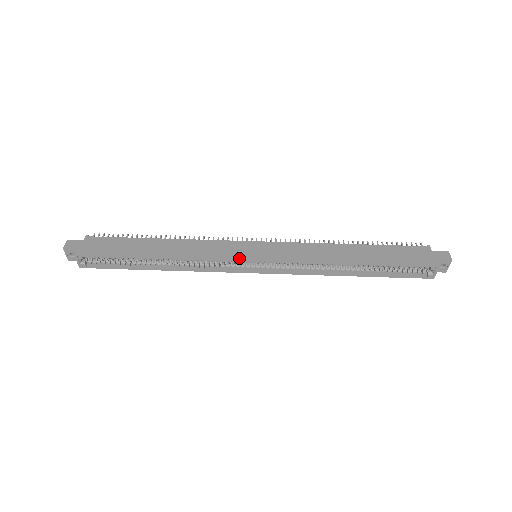
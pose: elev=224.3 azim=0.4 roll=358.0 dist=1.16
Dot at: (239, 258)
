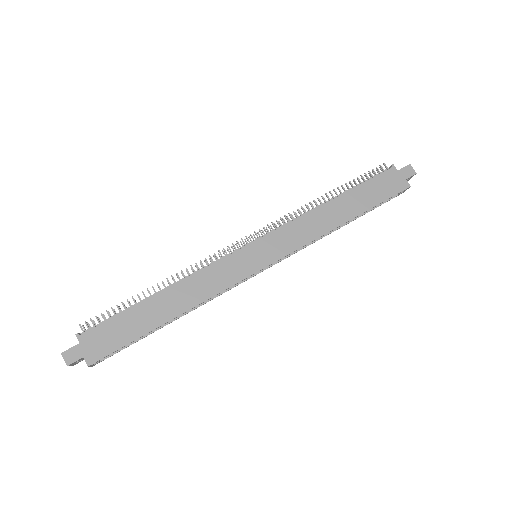
Dot at: (249, 273)
